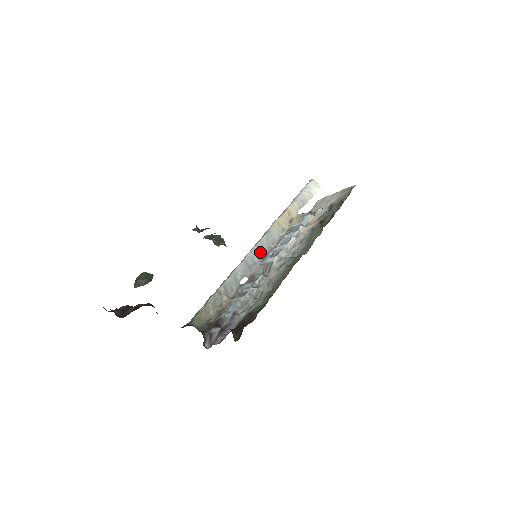
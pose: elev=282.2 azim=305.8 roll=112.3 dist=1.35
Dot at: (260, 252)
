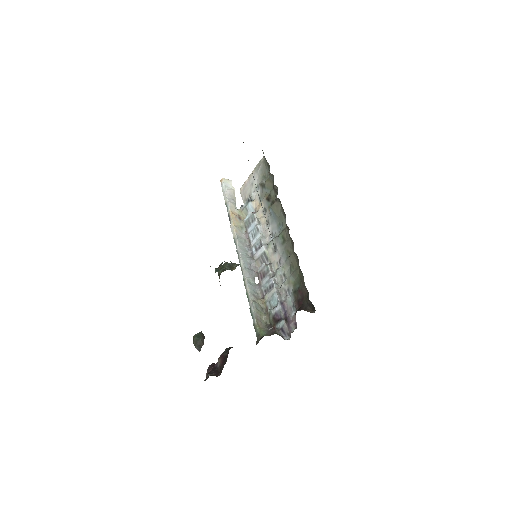
Dot at: (246, 254)
